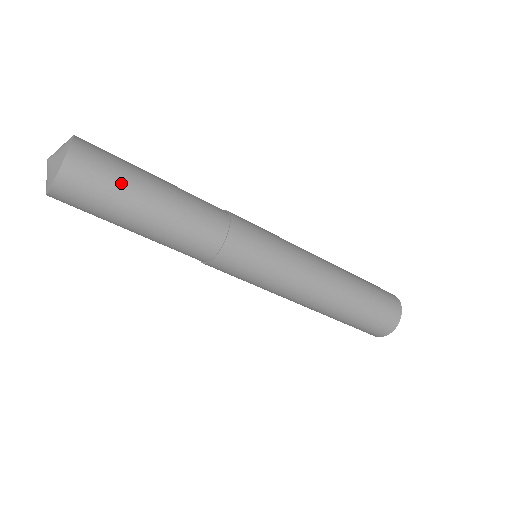
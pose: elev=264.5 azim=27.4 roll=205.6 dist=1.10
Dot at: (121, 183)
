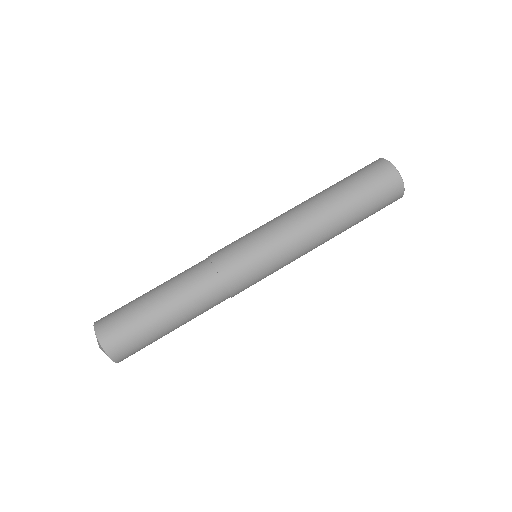
Dot at: (136, 320)
